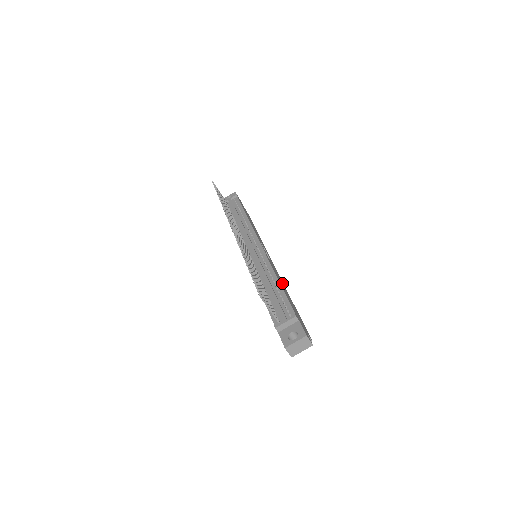
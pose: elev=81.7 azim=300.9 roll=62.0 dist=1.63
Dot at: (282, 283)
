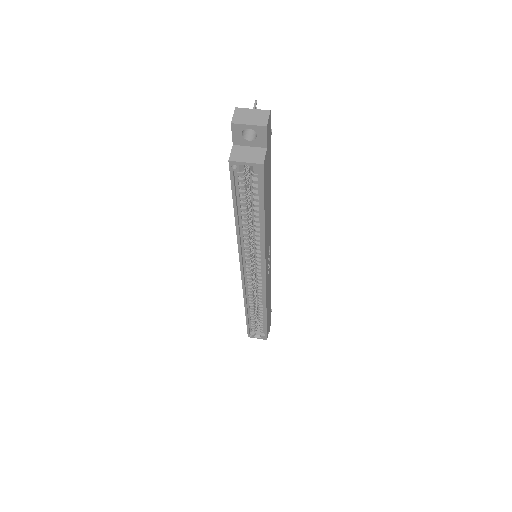
Dot at: (267, 231)
